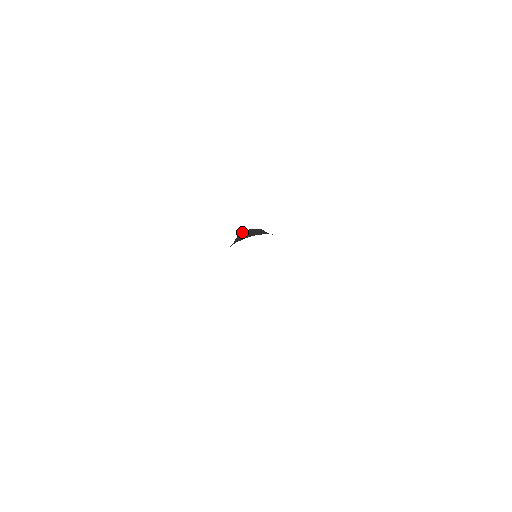
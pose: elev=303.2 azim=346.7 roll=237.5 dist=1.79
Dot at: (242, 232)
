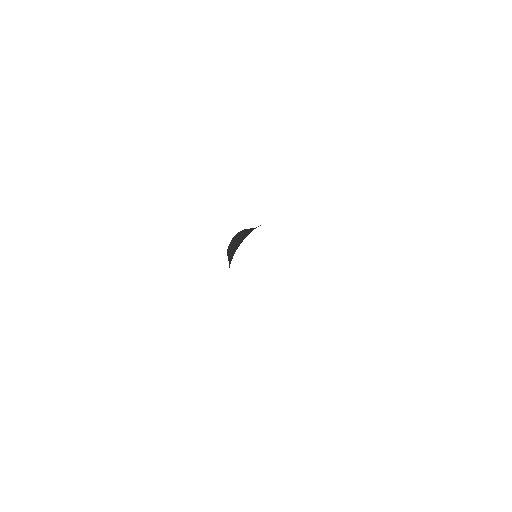
Dot at: occluded
